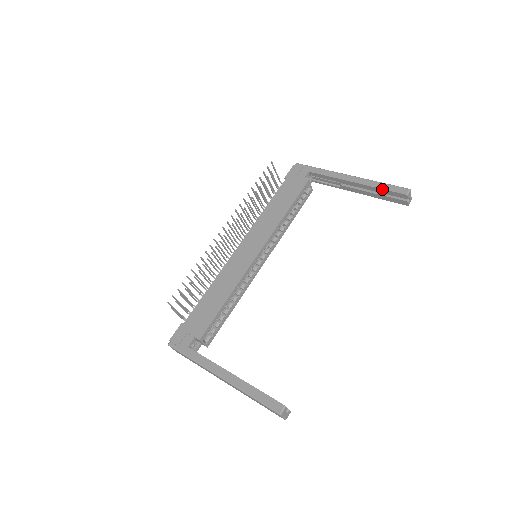
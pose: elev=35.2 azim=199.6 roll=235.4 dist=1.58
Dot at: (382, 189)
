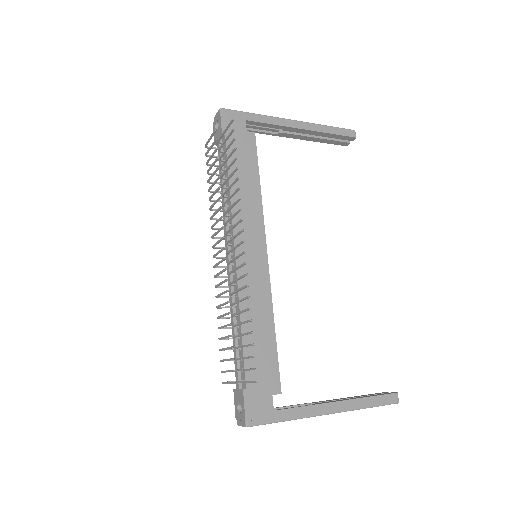
Dot at: (333, 134)
